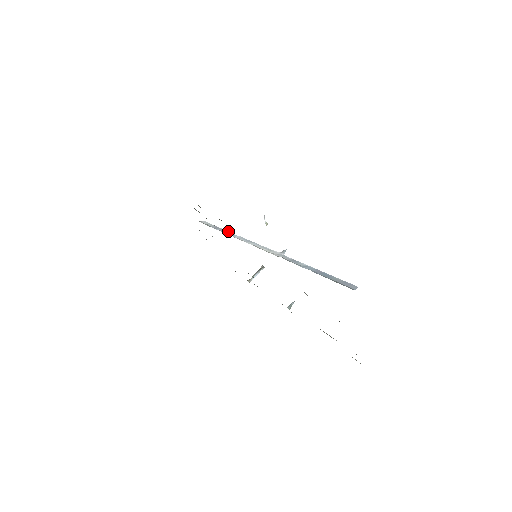
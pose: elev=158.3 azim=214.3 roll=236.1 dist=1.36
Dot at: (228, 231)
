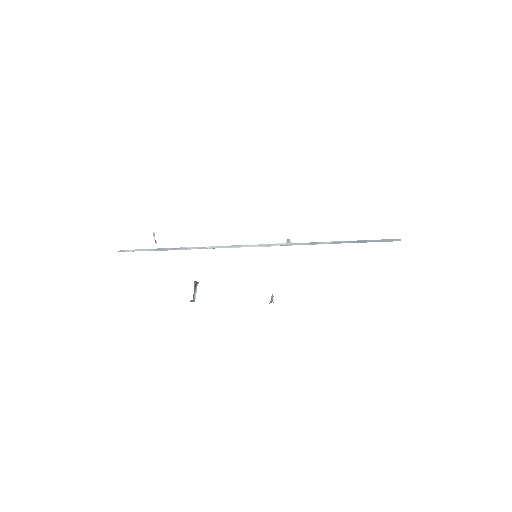
Dot at: (184, 247)
